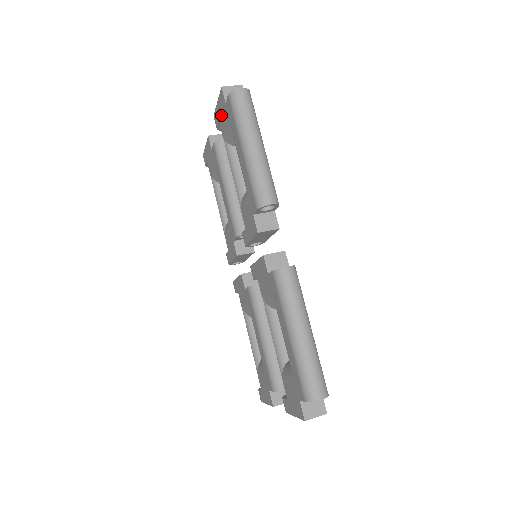
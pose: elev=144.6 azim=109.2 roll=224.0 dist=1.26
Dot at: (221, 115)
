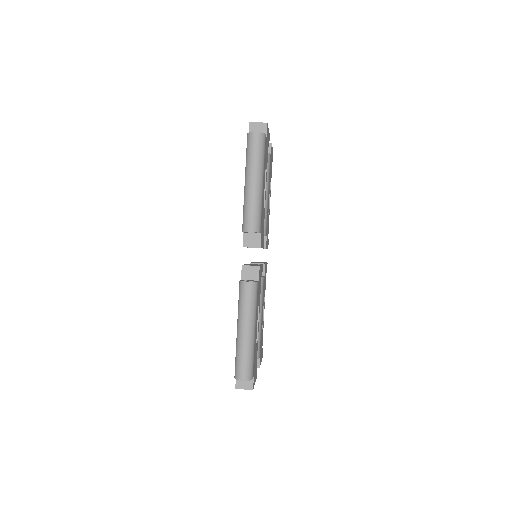
Dot at: occluded
